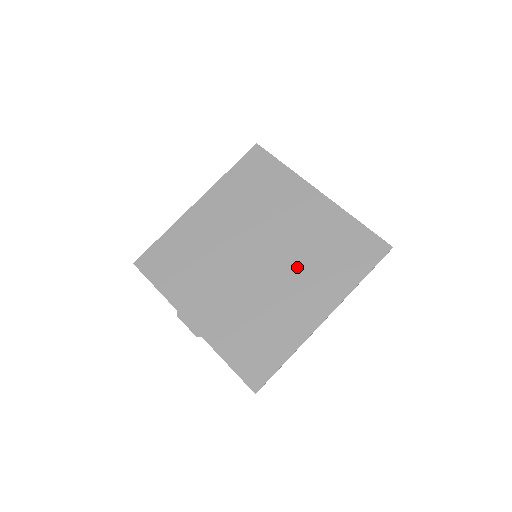
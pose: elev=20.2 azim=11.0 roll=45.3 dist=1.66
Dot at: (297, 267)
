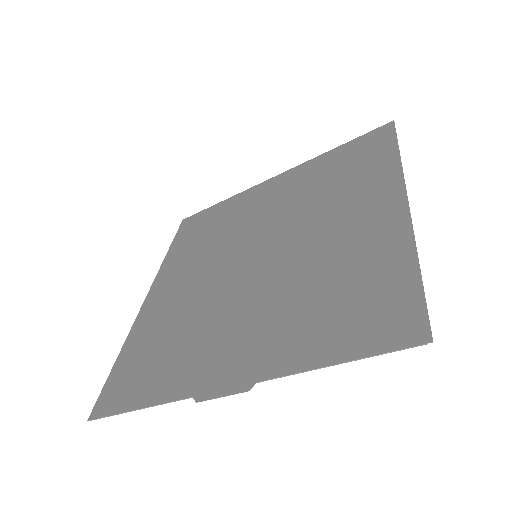
Dot at: (314, 214)
